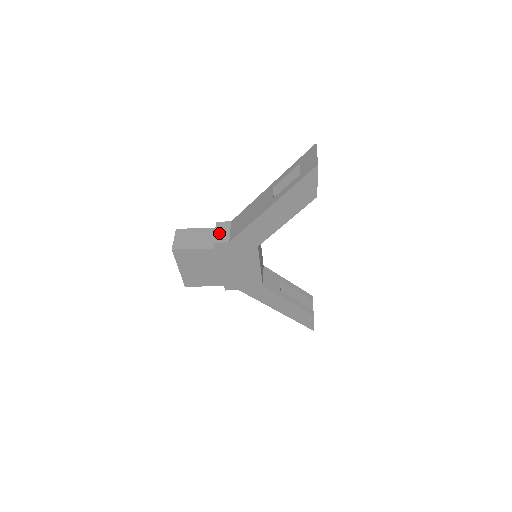
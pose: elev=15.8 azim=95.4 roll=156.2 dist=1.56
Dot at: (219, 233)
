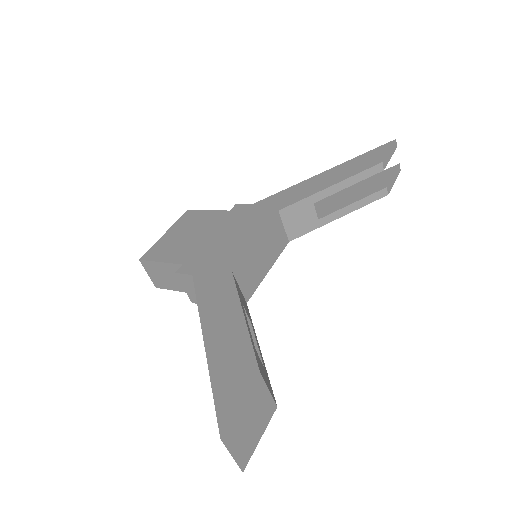
Dot at: (189, 291)
